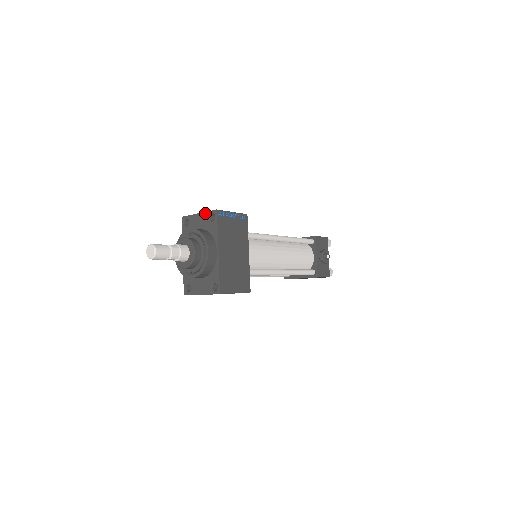
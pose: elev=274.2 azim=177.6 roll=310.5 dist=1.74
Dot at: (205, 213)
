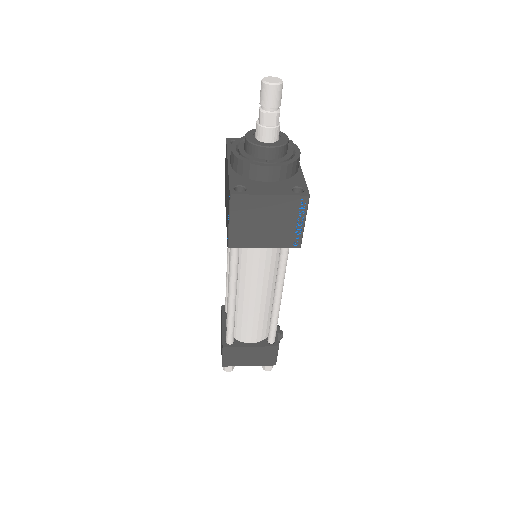
Dot at: occluded
